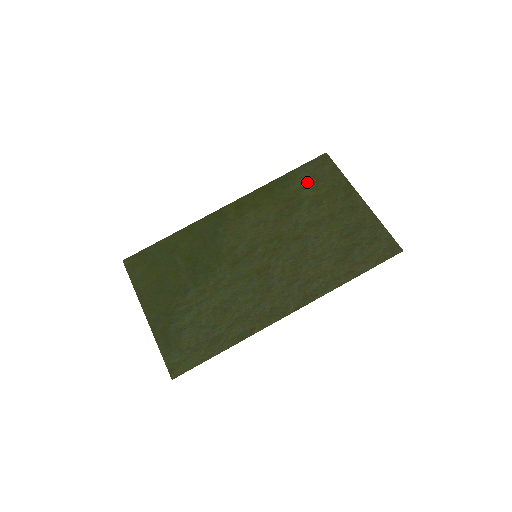
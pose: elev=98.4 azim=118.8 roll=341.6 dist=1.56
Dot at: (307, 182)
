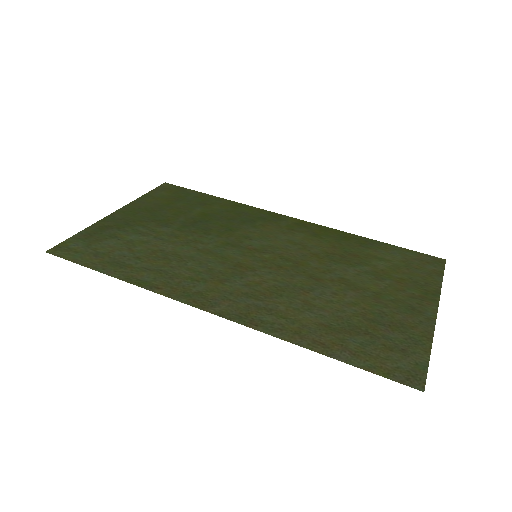
Dot at: (391, 259)
